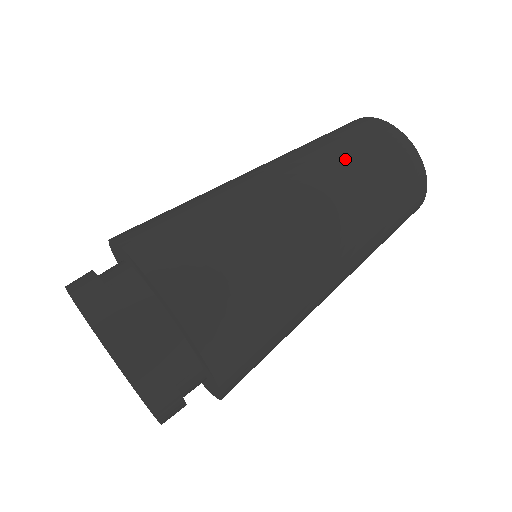
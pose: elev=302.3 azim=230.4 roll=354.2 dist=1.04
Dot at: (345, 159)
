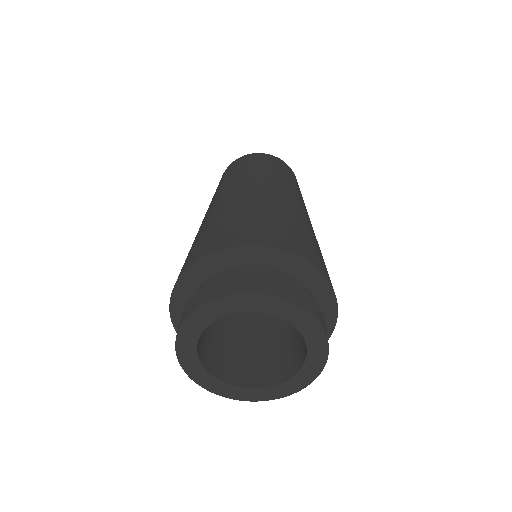
Dot at: (232, 176)
